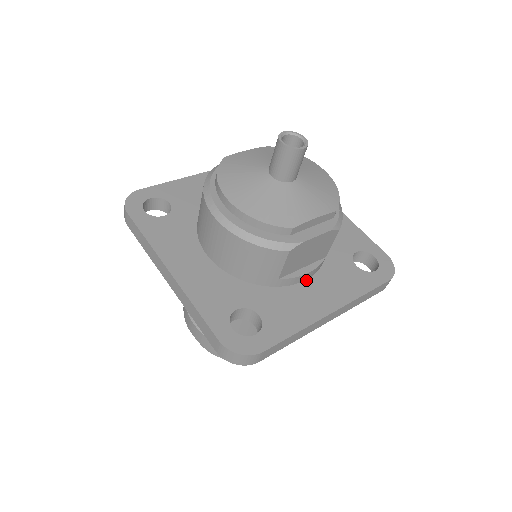
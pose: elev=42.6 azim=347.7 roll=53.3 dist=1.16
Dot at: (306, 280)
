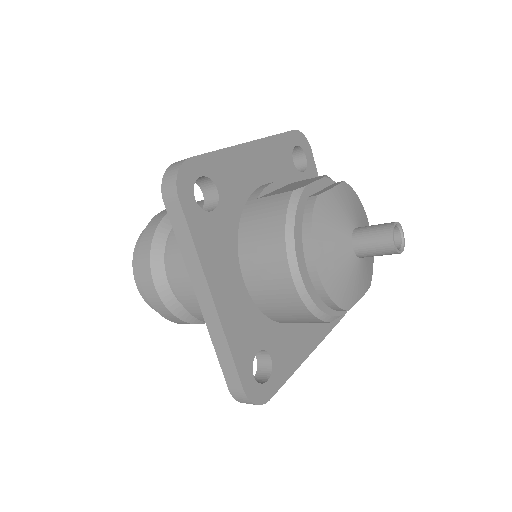
Dot at: occluded
